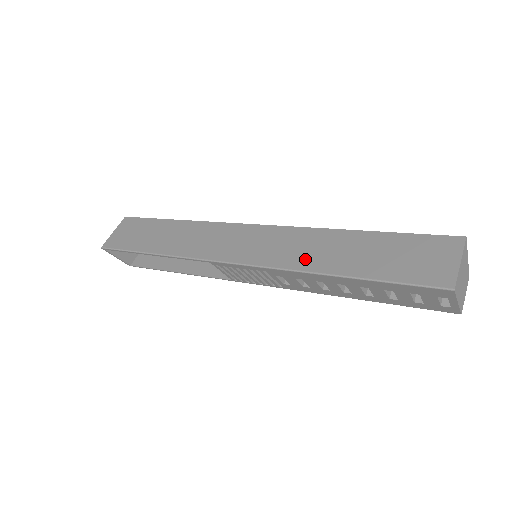
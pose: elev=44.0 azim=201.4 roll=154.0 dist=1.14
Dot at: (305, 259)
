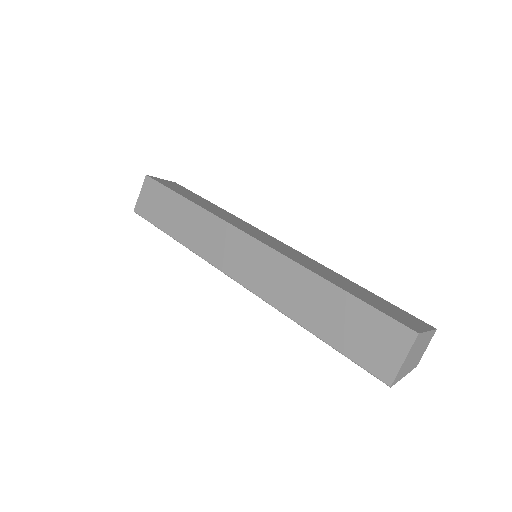
Dot at: (285, 300)
